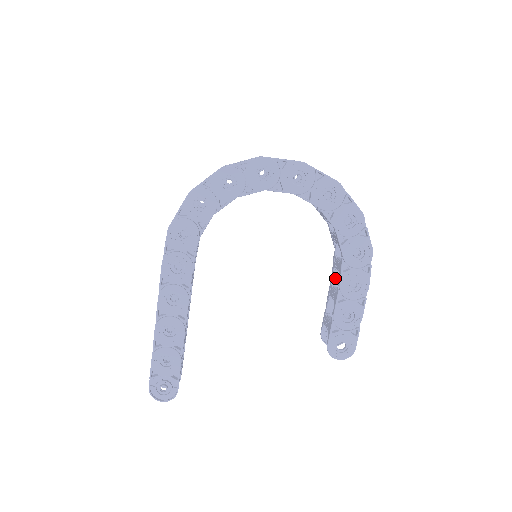
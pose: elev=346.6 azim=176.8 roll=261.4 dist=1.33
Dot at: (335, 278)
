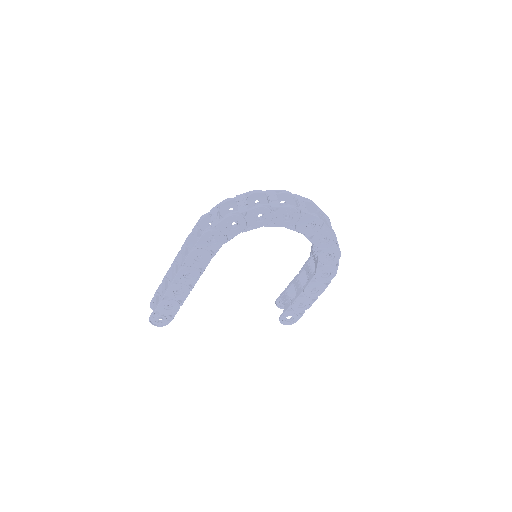
Dot at: (302, 275)
